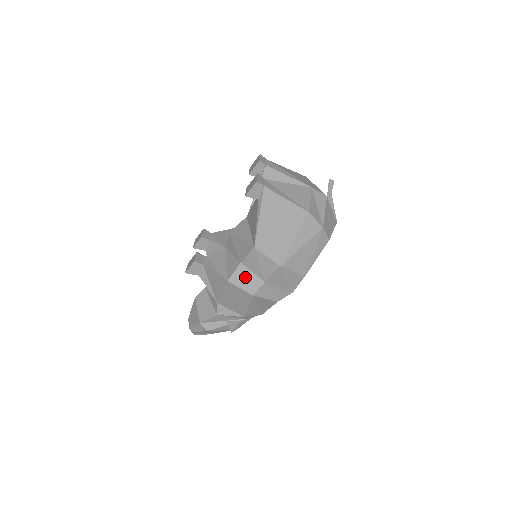
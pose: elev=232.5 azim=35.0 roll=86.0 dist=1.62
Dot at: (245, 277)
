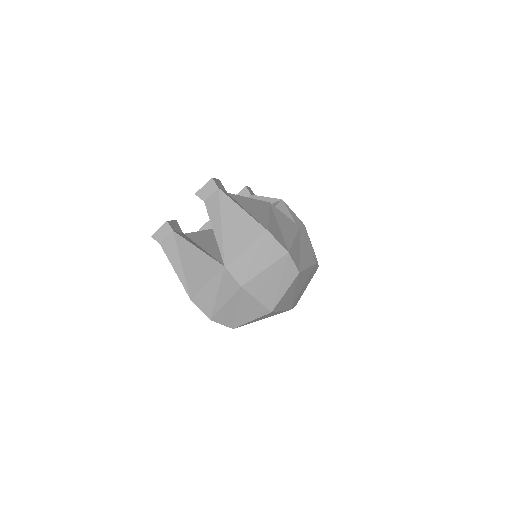
Dot at: occluded
